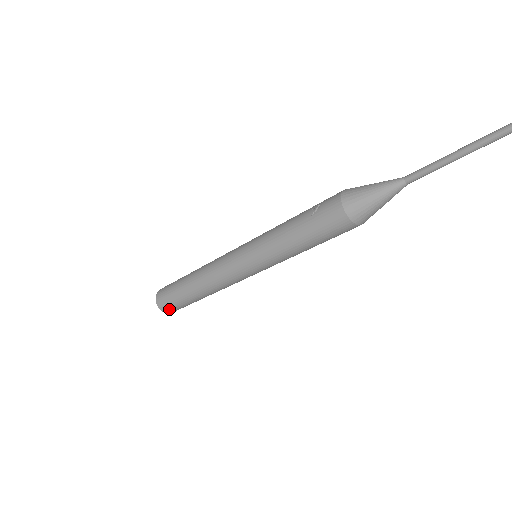
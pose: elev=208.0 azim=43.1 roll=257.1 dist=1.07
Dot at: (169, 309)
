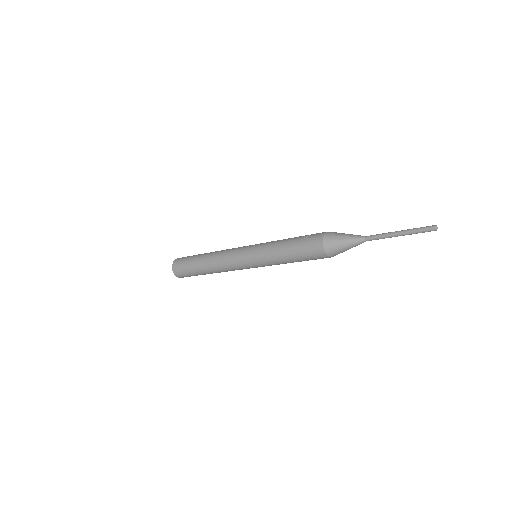
Dot at: (179, 273)
